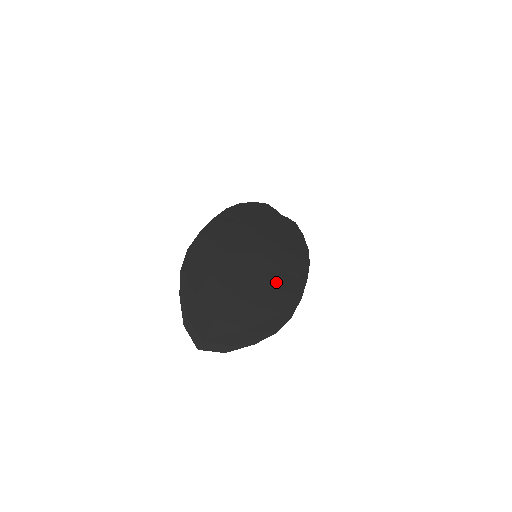
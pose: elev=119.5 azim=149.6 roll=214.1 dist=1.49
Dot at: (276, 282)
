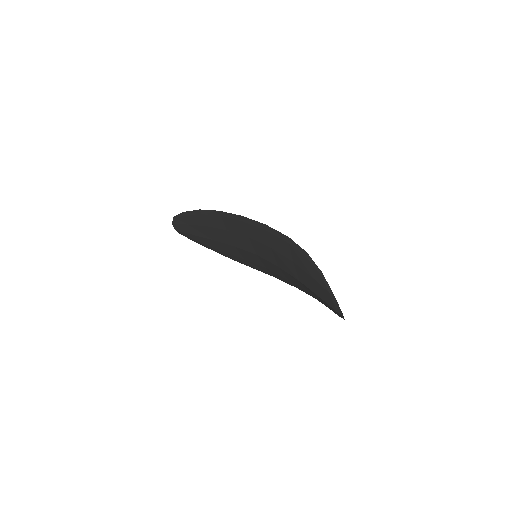
Dot at: occluded
